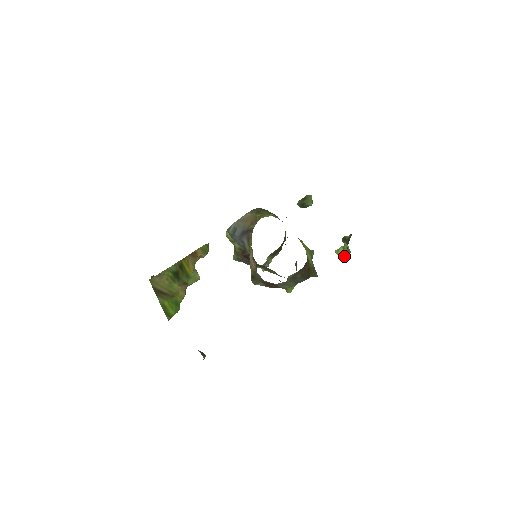
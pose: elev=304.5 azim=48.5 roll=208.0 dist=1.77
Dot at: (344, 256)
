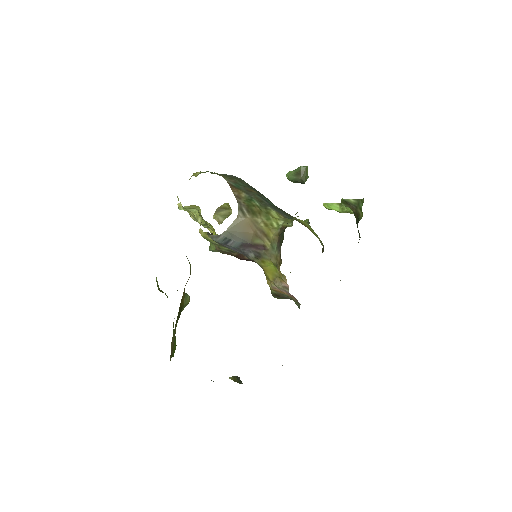
Dot at: occluded
